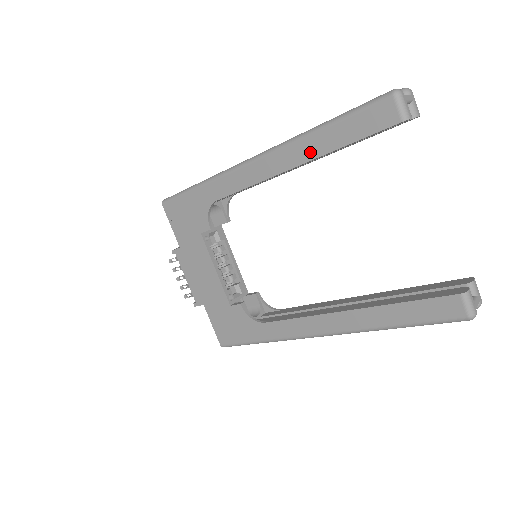
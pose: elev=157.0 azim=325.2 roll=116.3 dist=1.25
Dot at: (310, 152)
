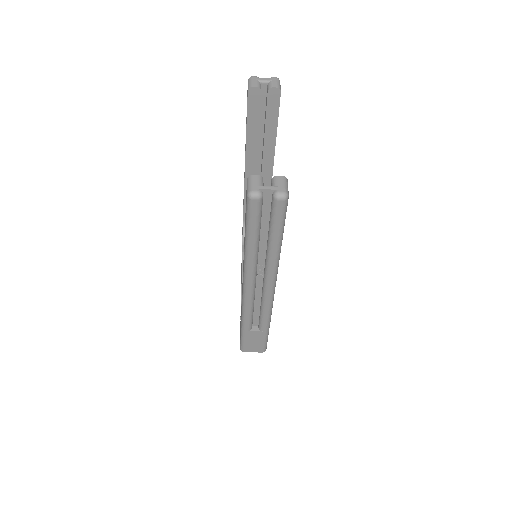
Dot at: (245, 148)
